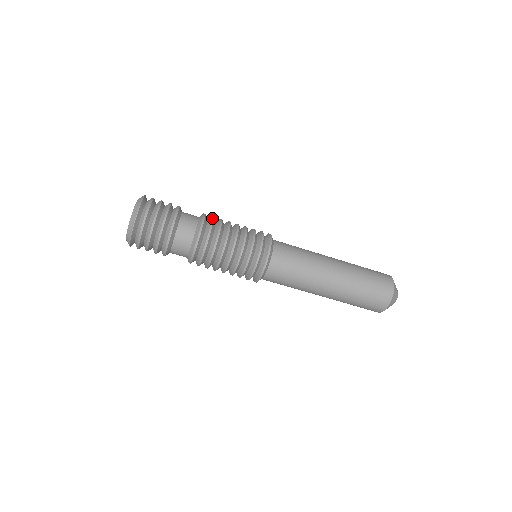
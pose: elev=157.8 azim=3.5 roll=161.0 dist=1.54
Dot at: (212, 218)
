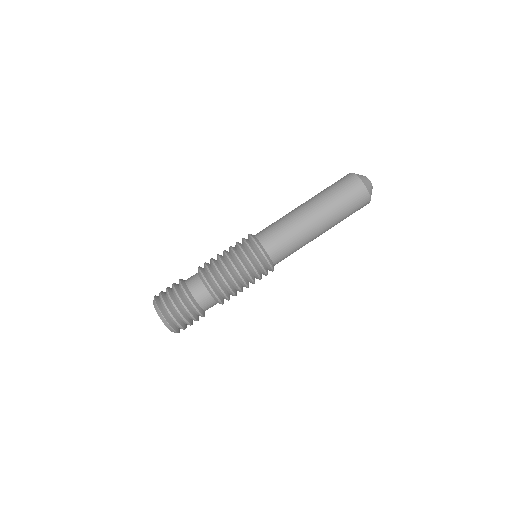
Dot at: occluded
